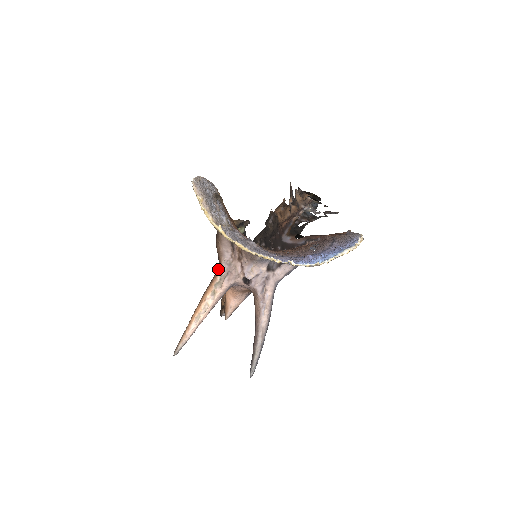
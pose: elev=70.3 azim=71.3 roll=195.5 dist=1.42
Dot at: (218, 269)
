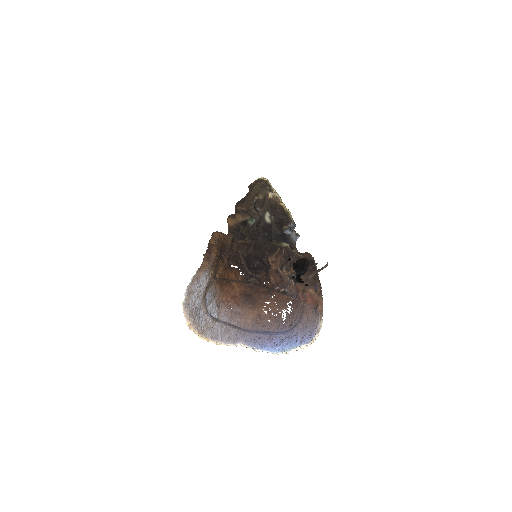
Dot at: occluded
